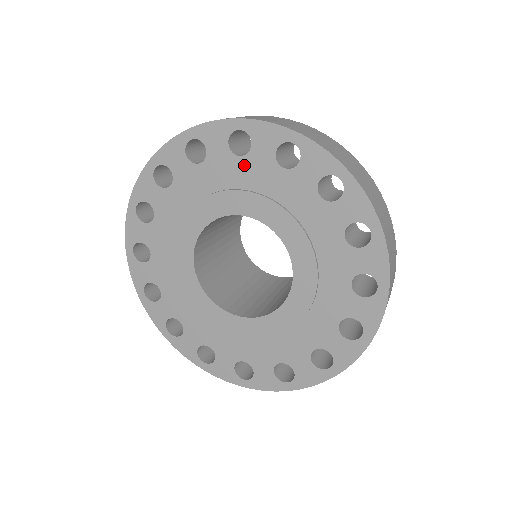
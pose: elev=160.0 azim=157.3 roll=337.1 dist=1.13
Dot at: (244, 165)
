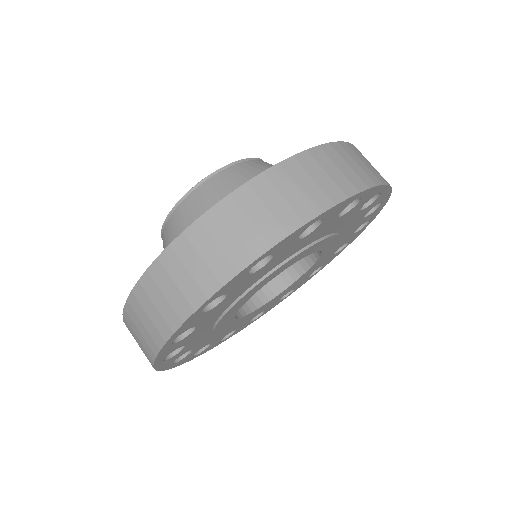
Dot at: (268, 266)
